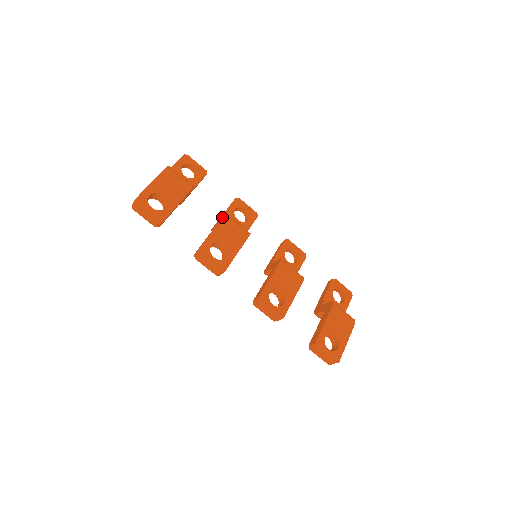
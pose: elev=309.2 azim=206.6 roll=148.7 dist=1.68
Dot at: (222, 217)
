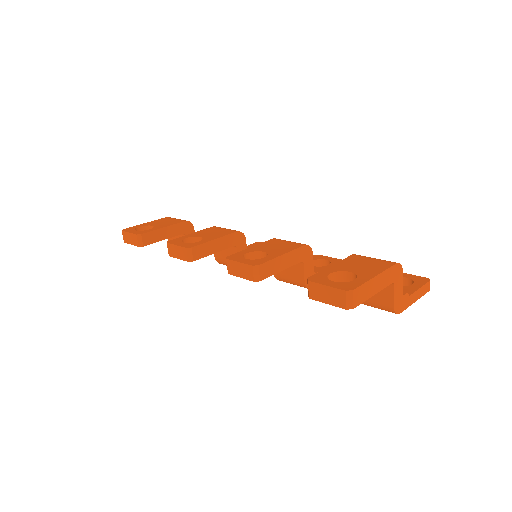
Dot at: occluded
